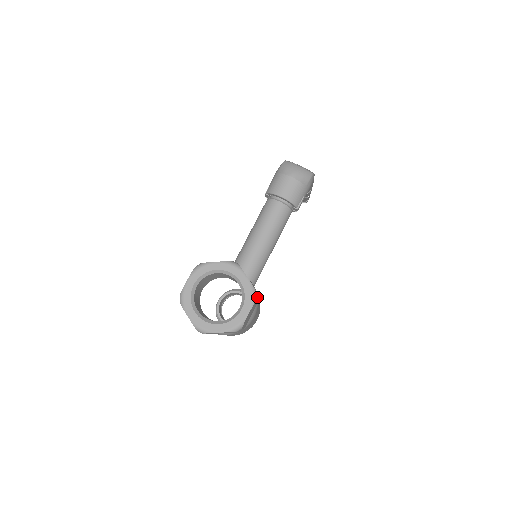
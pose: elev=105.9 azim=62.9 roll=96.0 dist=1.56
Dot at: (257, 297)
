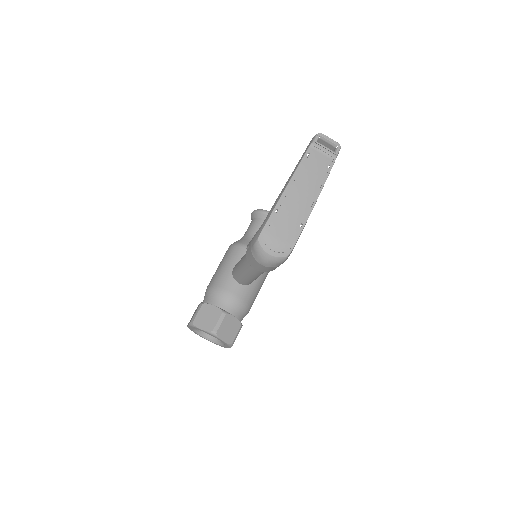
Dot at: occluded
